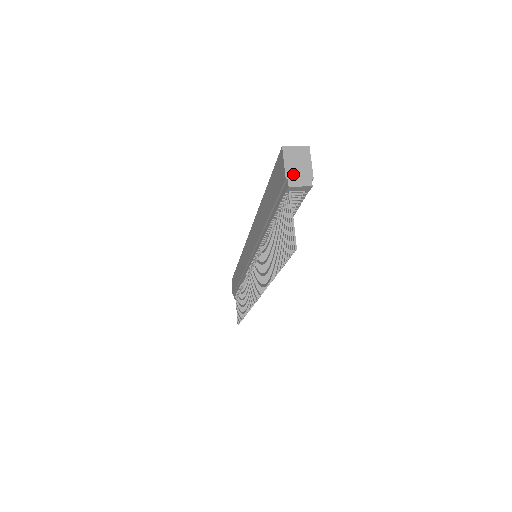
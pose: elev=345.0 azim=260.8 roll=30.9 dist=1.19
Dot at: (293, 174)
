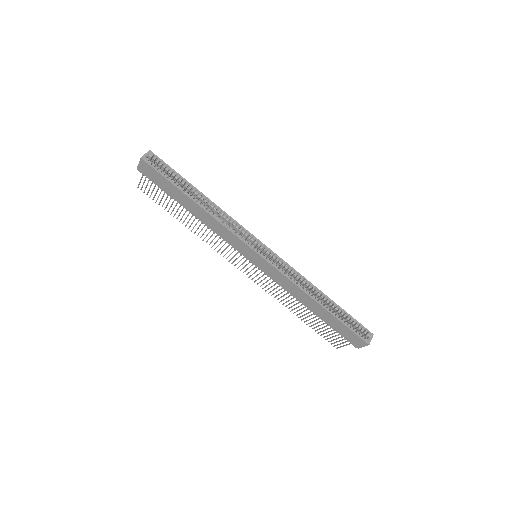
Dot at: occluded
